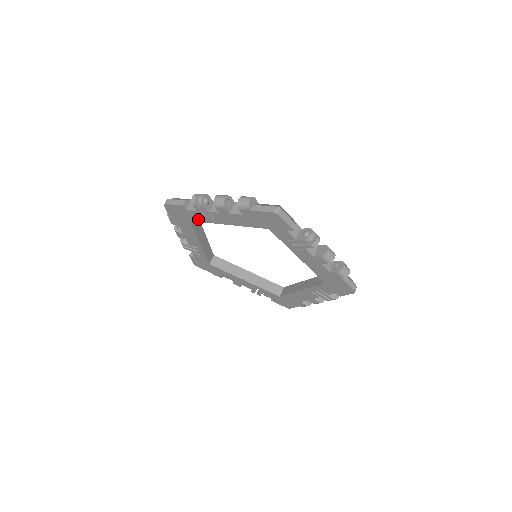
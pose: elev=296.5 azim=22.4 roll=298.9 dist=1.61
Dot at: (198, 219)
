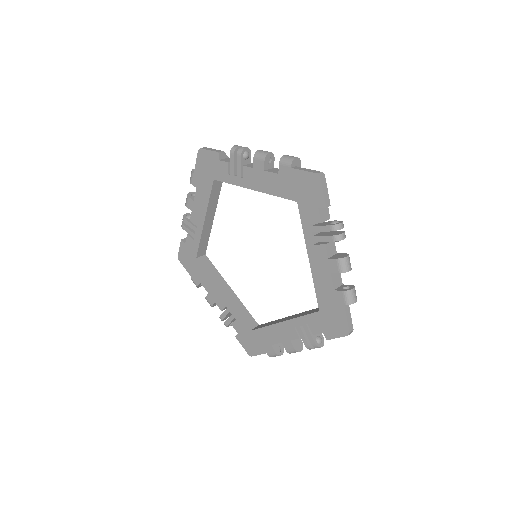
Dot at: (224, 177)
